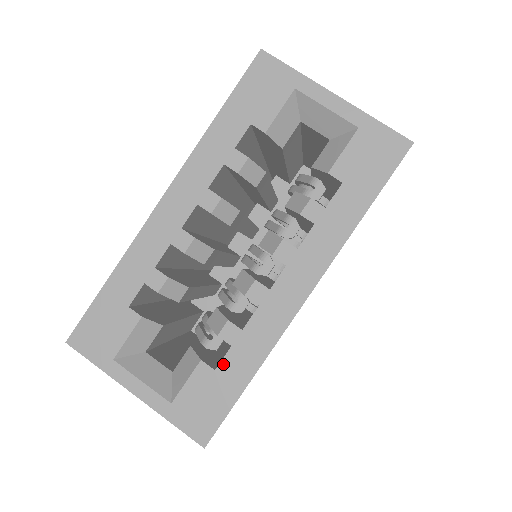
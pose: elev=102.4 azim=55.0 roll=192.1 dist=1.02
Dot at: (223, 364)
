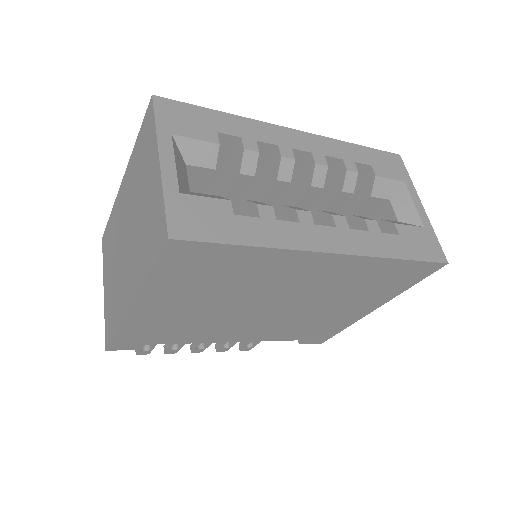
Dot at: (243, 218)
